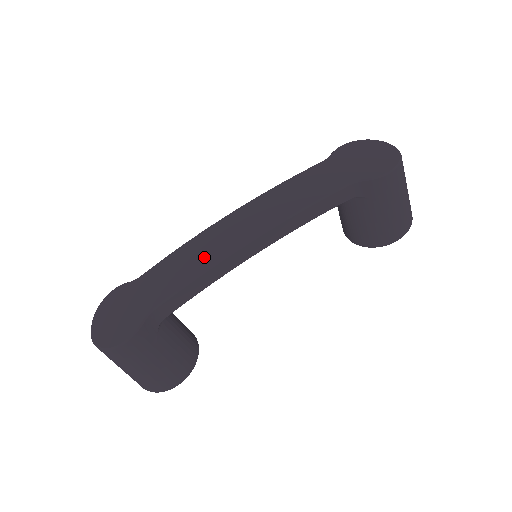
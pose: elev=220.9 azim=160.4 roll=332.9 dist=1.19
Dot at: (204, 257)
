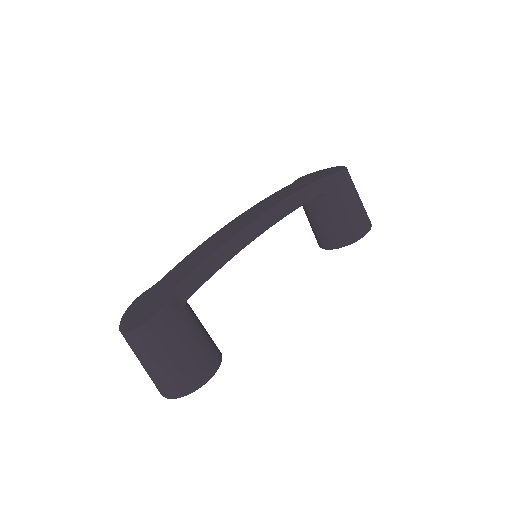
Dot at: (215, 245)
